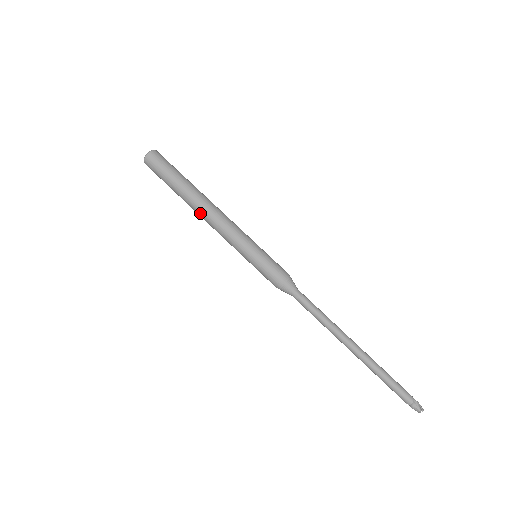
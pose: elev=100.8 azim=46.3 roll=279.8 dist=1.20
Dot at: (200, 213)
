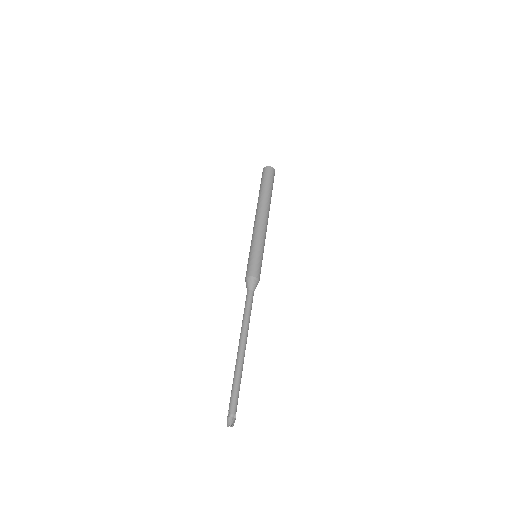
Dot at: (260, 210)
